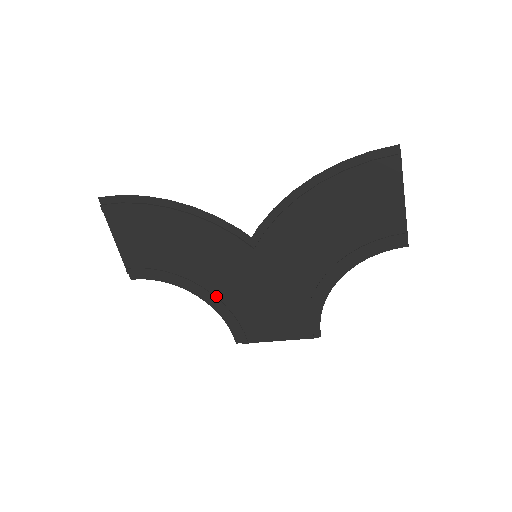
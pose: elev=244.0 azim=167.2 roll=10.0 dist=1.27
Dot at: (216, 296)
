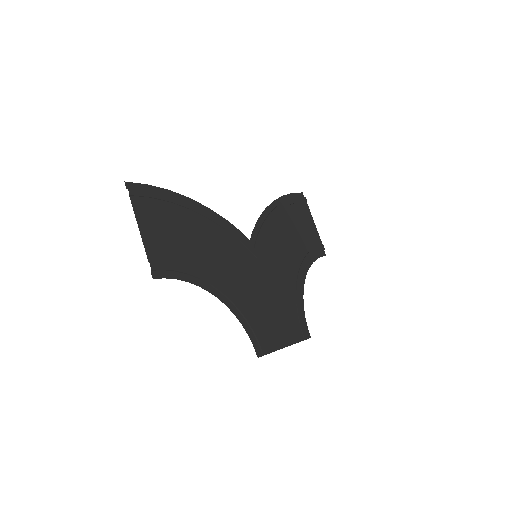
Dot at: (234, 297)
